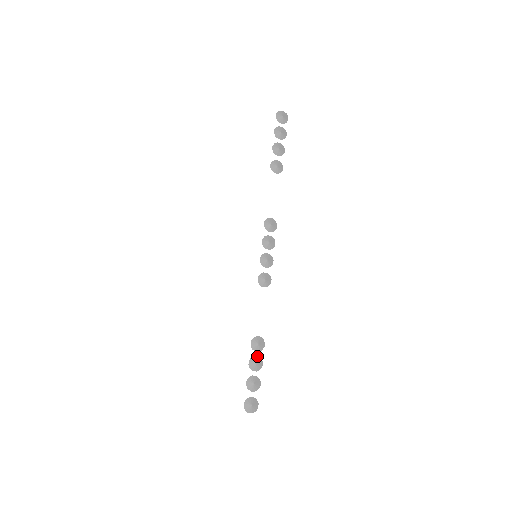
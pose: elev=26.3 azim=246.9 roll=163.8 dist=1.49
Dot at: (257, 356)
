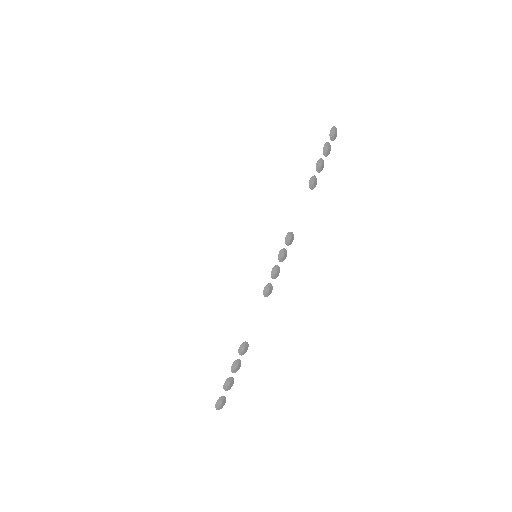
Dot at: (239, 359)
